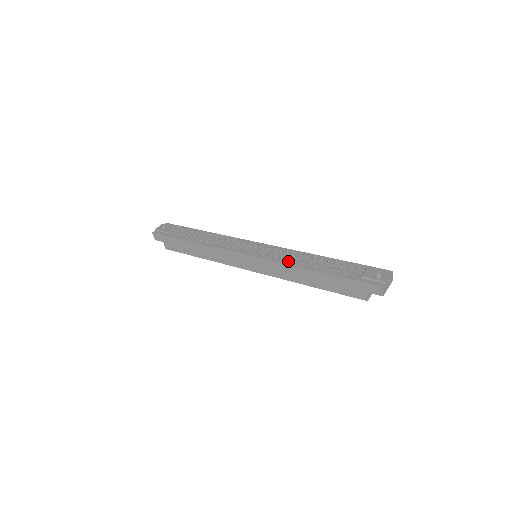
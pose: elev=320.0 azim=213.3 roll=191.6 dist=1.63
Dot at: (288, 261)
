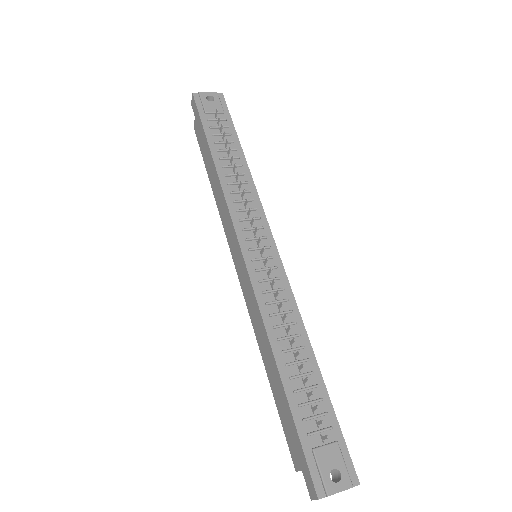
Dot at: (269, 316)
